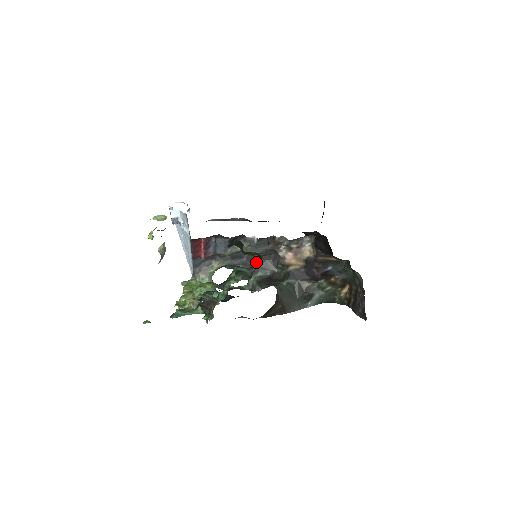
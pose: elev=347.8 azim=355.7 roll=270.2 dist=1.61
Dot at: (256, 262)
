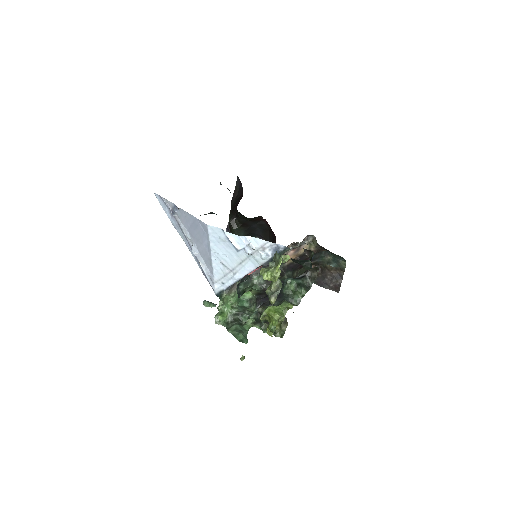
Dot at: occluded
